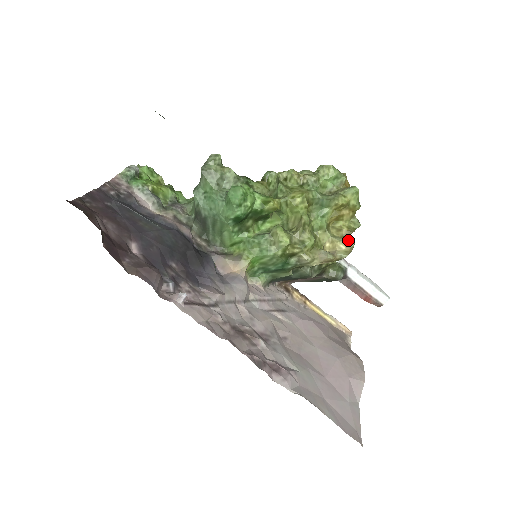
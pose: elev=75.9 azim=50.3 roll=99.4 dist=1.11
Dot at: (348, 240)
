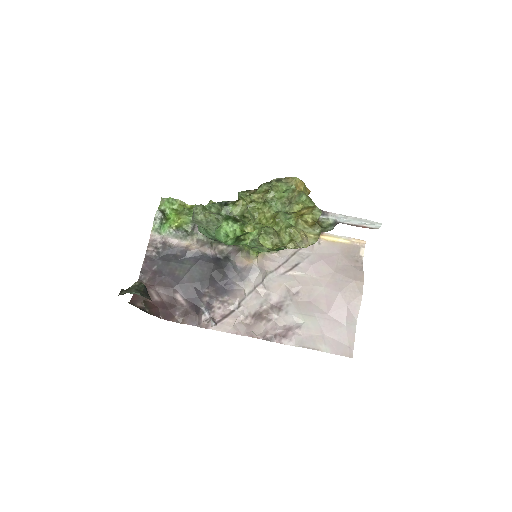
Dot at: (314, 230)
